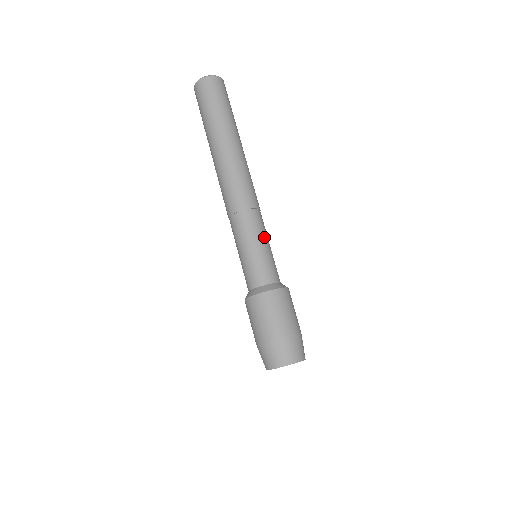
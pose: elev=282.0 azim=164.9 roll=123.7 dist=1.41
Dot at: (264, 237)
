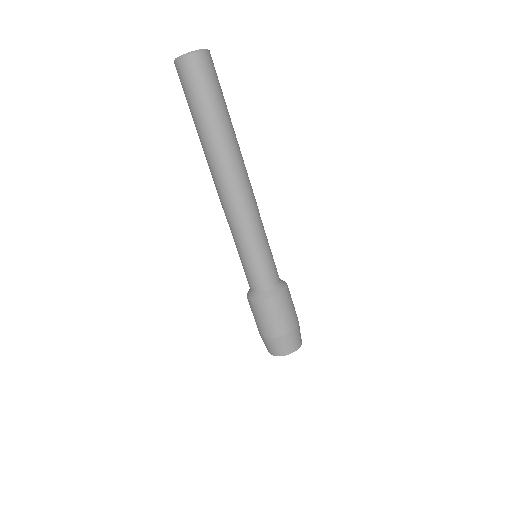
Dot at: (261, 244)
